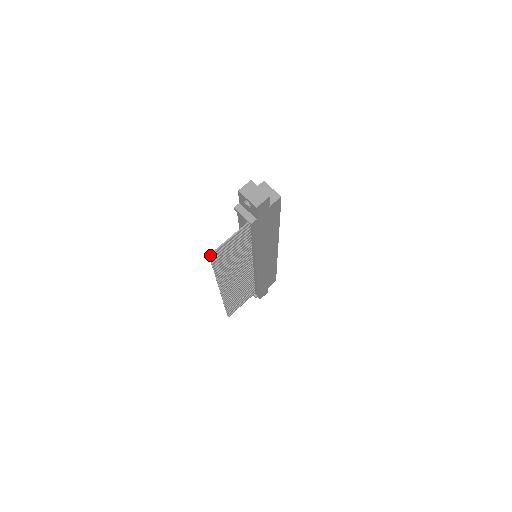
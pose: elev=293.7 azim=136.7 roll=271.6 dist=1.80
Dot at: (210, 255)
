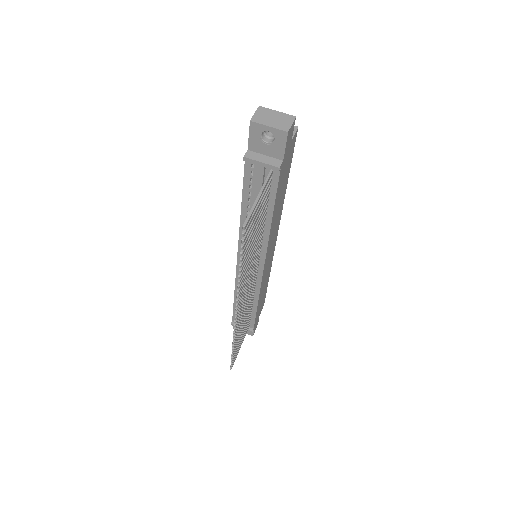
Dot at: (244, 225)
